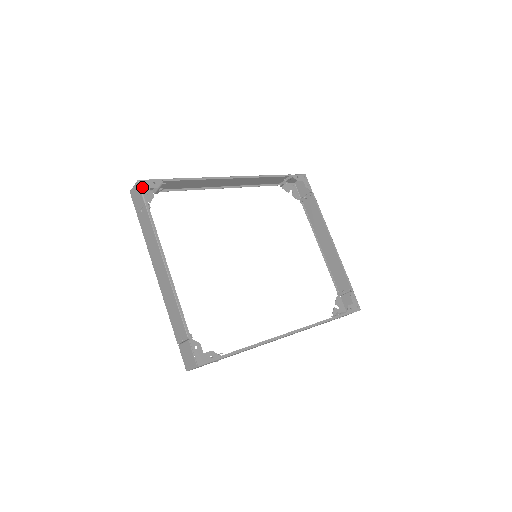
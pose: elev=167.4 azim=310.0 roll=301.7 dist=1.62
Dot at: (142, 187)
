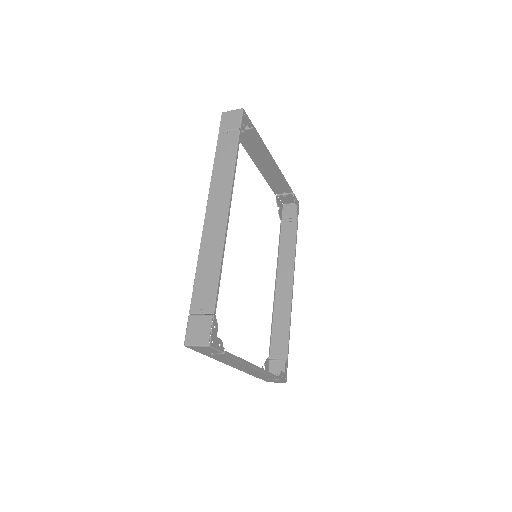
Dot at: (214, 346)
